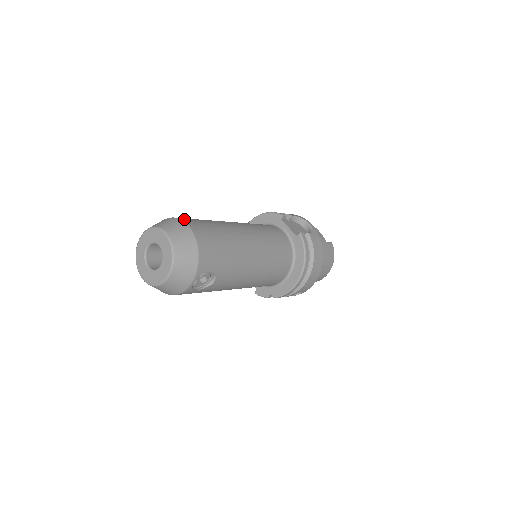
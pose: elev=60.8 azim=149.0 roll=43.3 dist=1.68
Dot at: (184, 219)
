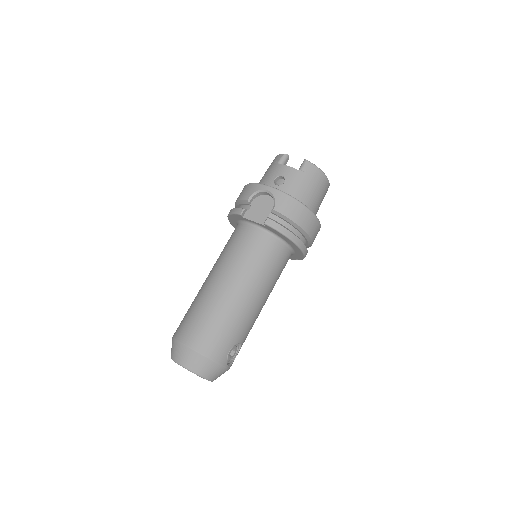
Dot at: (180, 336)
